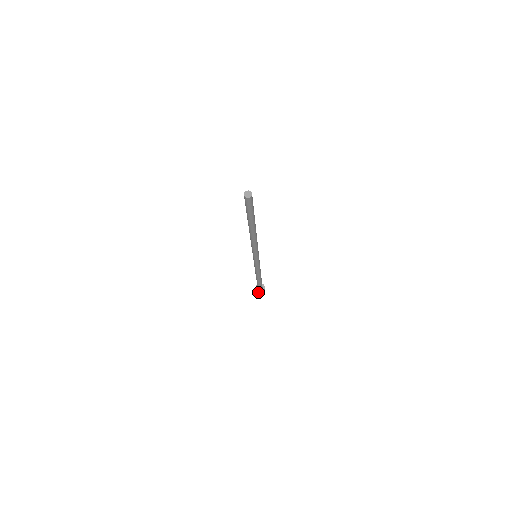
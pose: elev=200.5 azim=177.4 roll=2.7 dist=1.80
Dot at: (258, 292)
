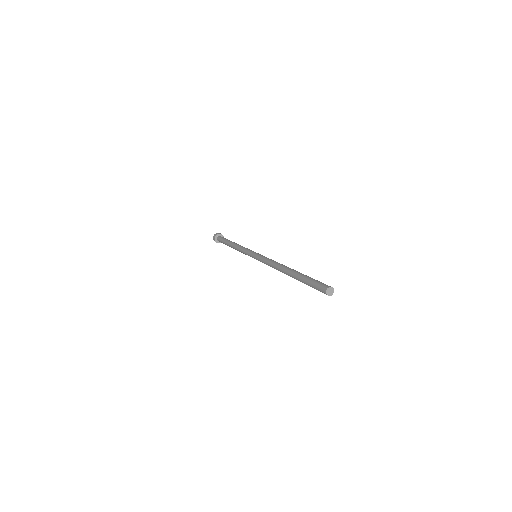
Dot at: (214, 240)
